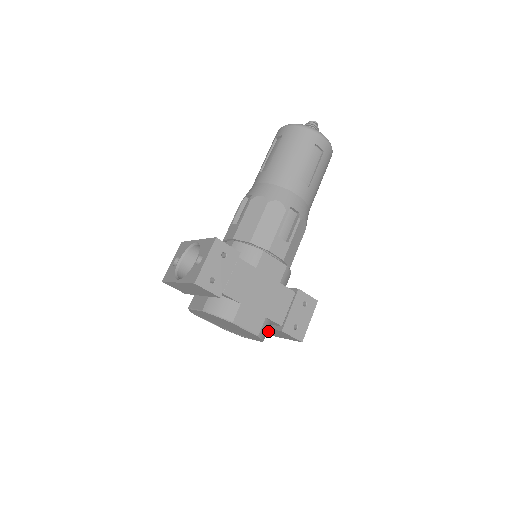
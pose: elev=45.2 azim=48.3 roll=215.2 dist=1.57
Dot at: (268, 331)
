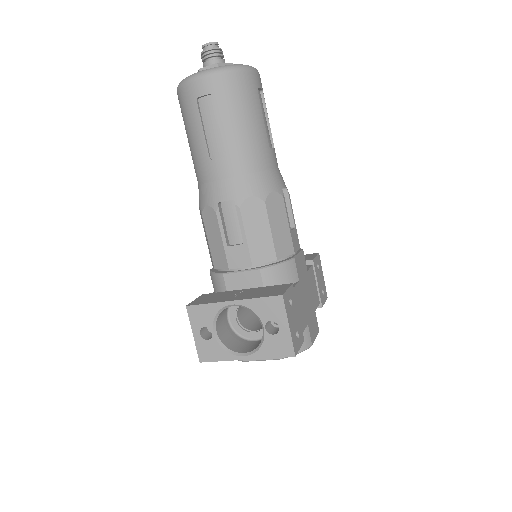
Dot at: occluded
